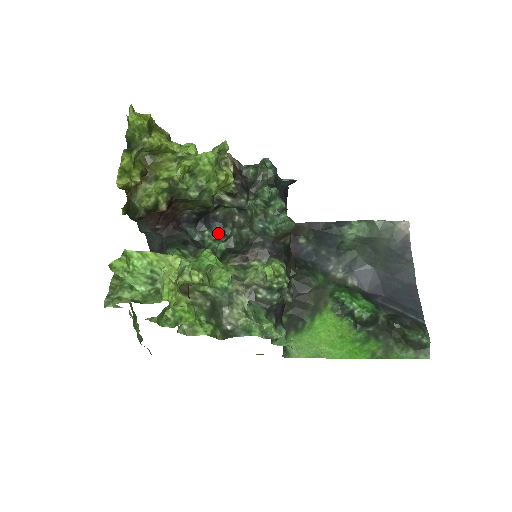
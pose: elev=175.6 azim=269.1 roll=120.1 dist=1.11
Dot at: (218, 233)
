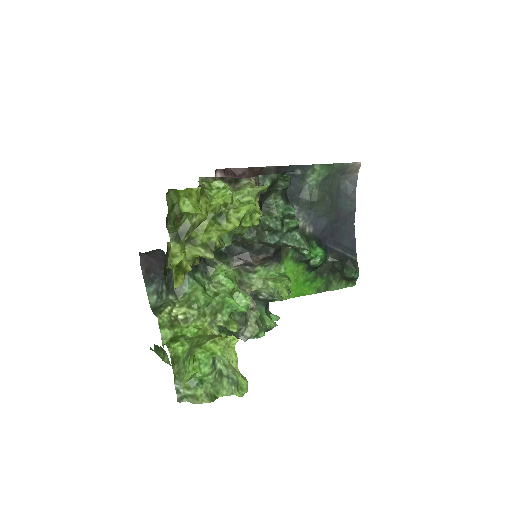
Dot at: occluded
